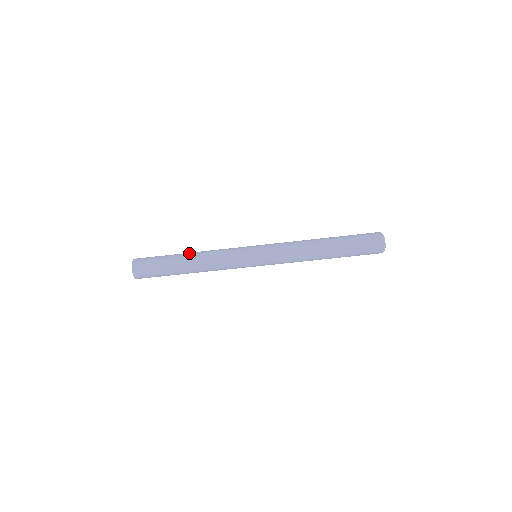
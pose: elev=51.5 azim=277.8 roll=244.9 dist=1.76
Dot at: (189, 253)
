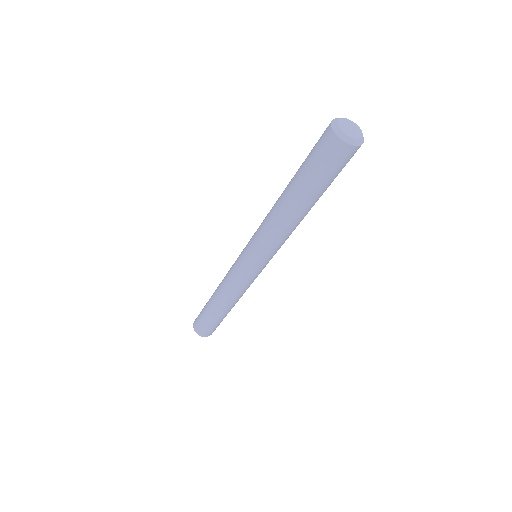
Dot at: (213, 296)
